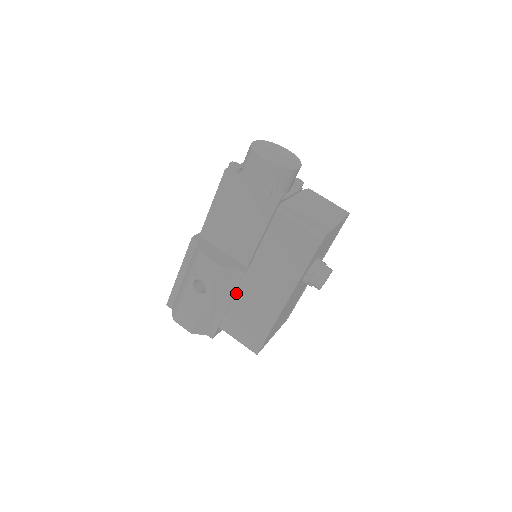
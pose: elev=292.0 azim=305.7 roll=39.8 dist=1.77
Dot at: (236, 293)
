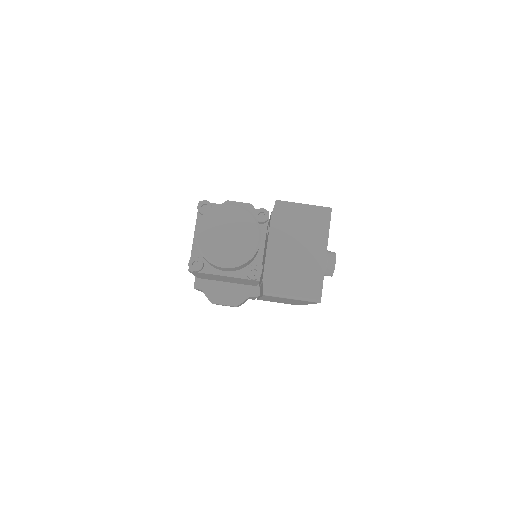
Dot at: occluded
